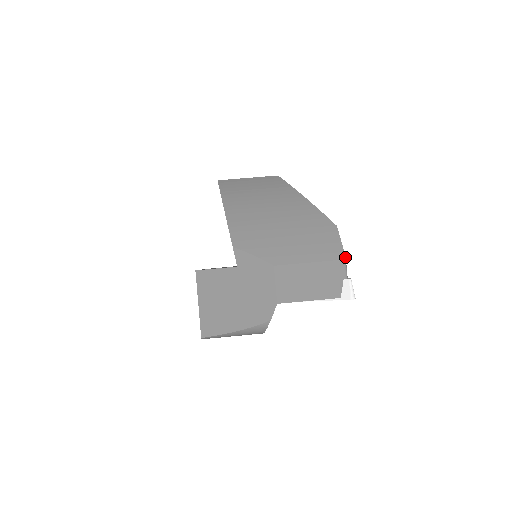
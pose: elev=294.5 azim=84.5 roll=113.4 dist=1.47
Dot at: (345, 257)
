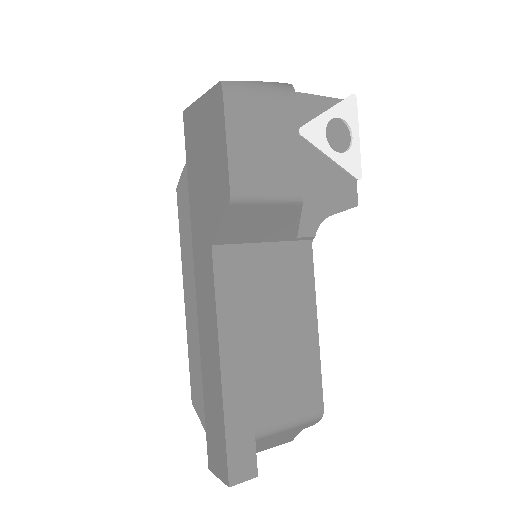
Dot at: occluded
